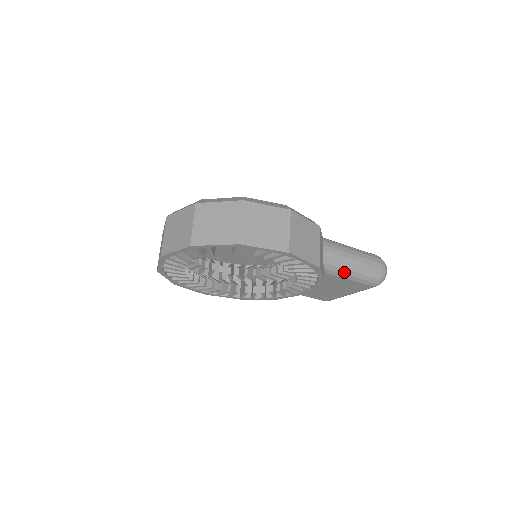
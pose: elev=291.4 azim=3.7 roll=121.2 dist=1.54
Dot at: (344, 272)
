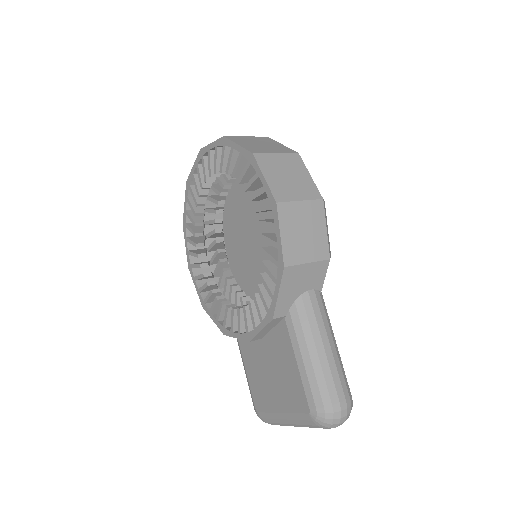
Dot at: (301, 343)
